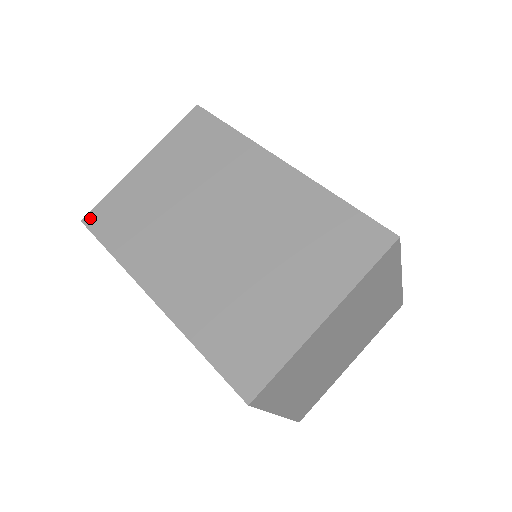
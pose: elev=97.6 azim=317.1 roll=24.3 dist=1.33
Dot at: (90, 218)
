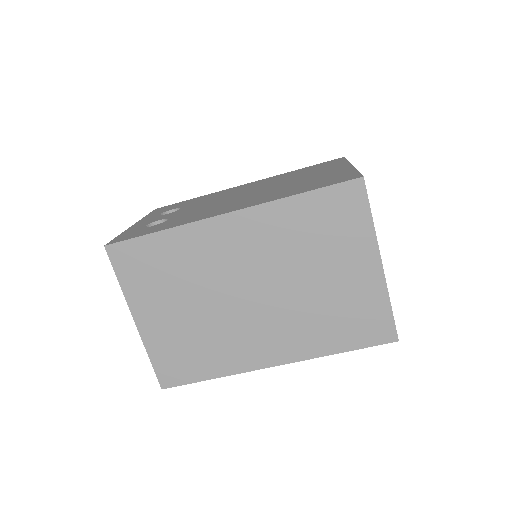
Dot at: (165, 382)
